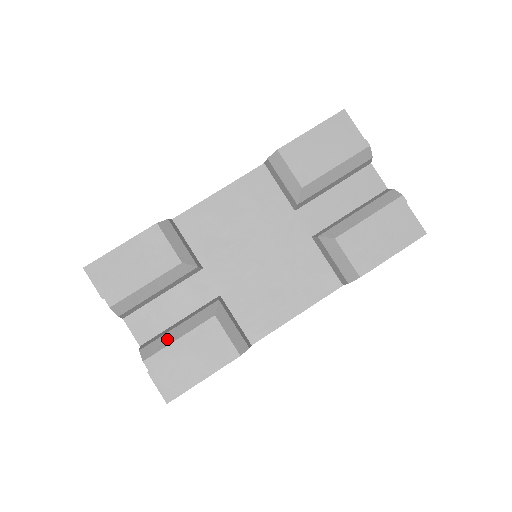
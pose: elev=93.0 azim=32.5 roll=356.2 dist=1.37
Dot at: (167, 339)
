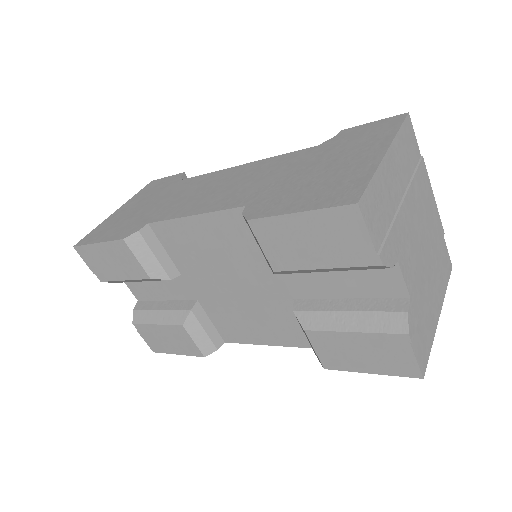
Dot at: (149, 317)
